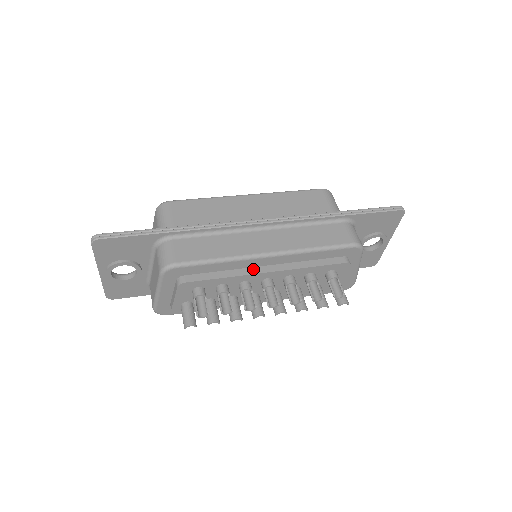
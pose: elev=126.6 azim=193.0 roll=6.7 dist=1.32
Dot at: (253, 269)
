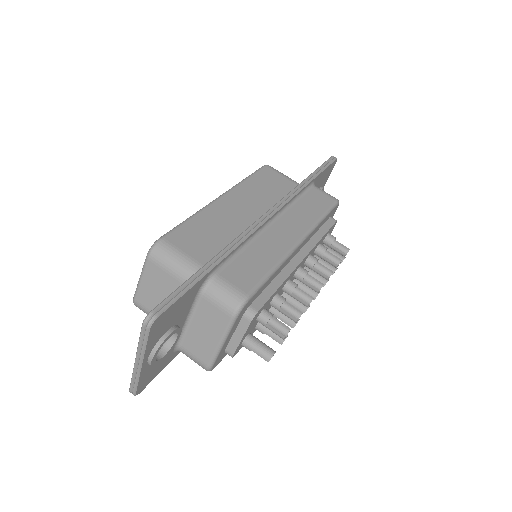
Dot at: (290, 264)
